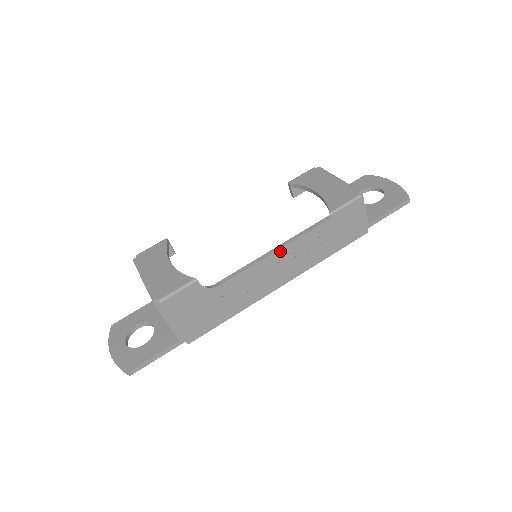
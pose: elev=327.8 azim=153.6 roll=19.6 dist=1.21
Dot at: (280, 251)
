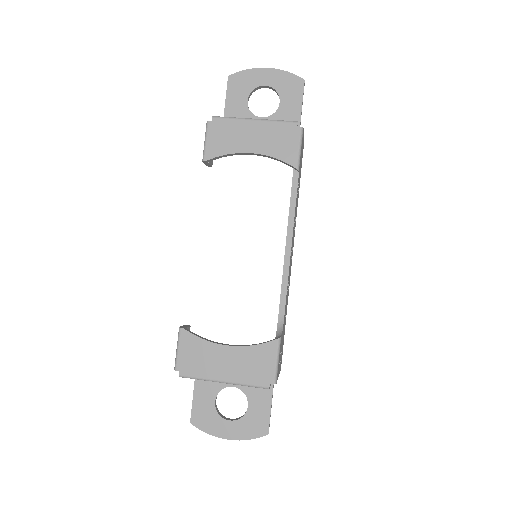
Dot at: (292, 240)
